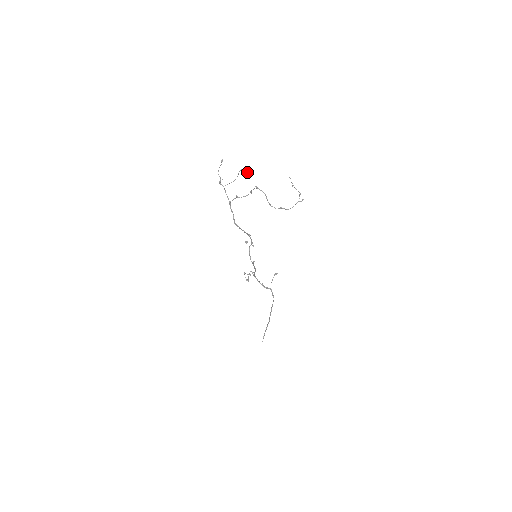
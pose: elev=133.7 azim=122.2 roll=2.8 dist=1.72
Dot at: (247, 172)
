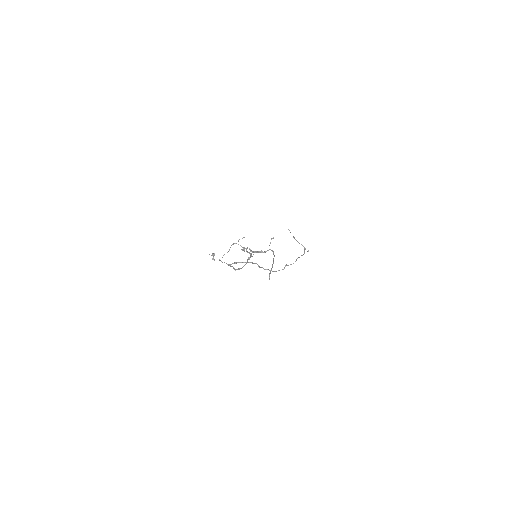
Dot at: (243, 249)
